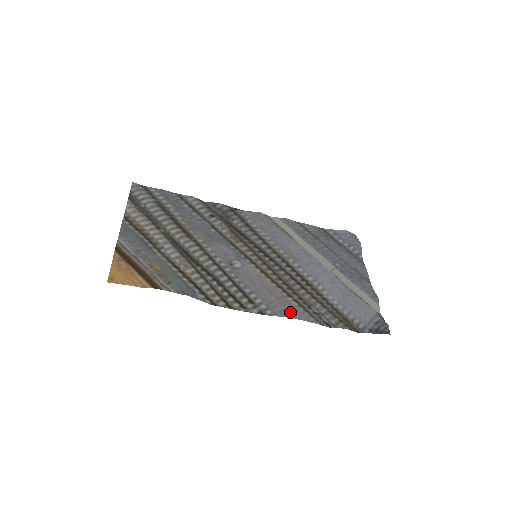
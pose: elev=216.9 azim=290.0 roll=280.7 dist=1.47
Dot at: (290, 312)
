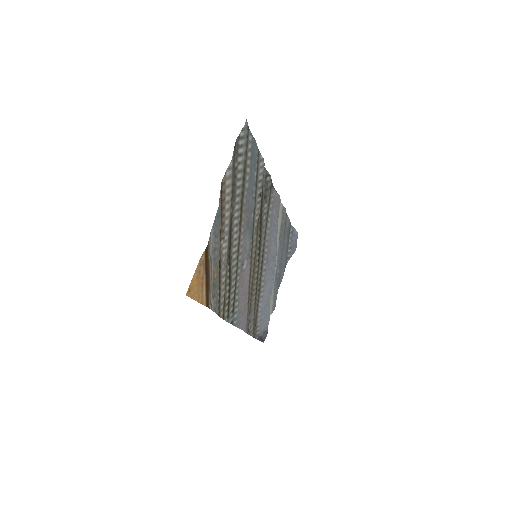
Dot at: (243, 323)
